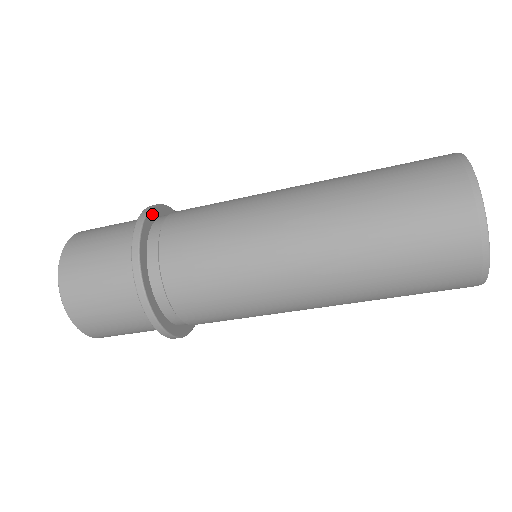
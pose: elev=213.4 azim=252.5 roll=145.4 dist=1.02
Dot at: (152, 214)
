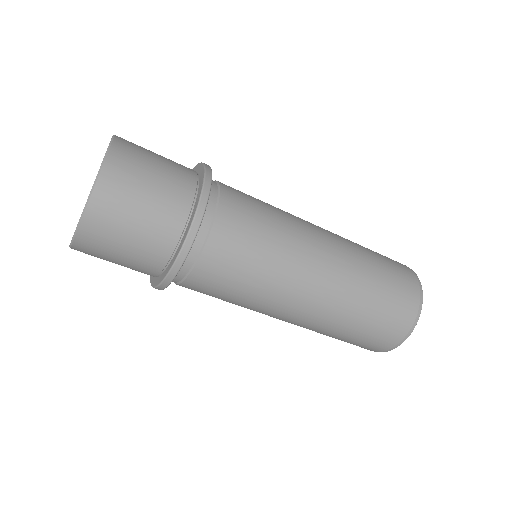
Dot at: occluded
